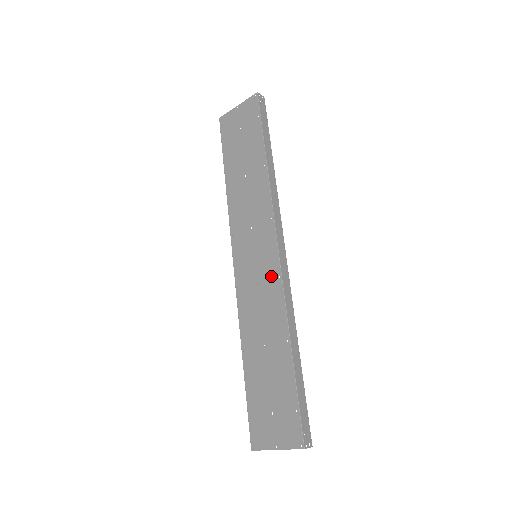
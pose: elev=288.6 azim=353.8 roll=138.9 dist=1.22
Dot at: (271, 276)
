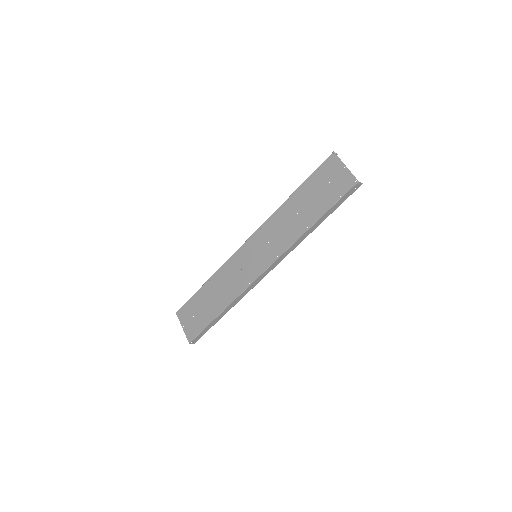
Dot at: (249, 276)
